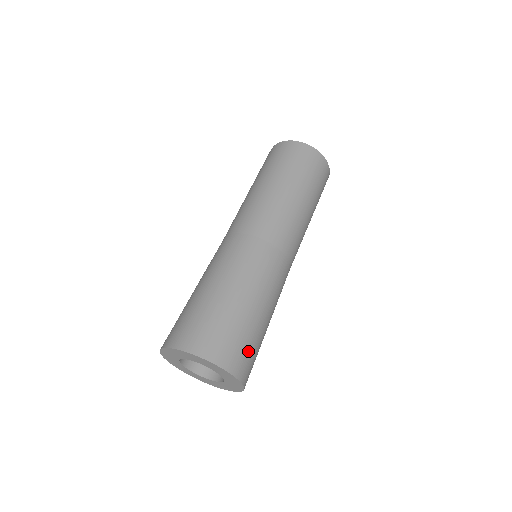
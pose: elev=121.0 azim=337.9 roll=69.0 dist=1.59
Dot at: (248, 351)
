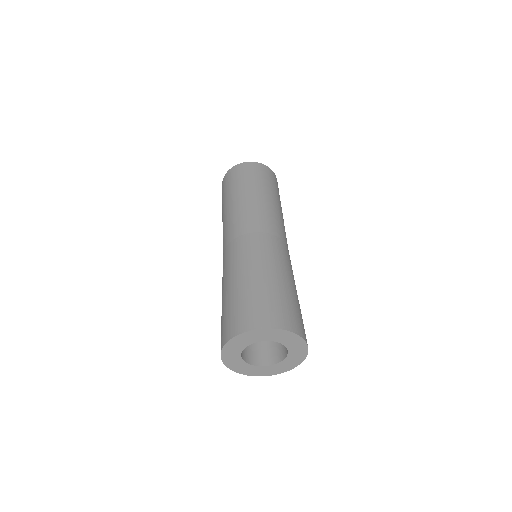
Dot at: occluded
